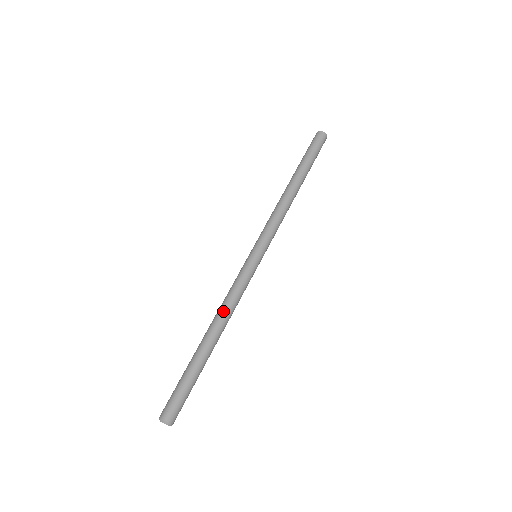
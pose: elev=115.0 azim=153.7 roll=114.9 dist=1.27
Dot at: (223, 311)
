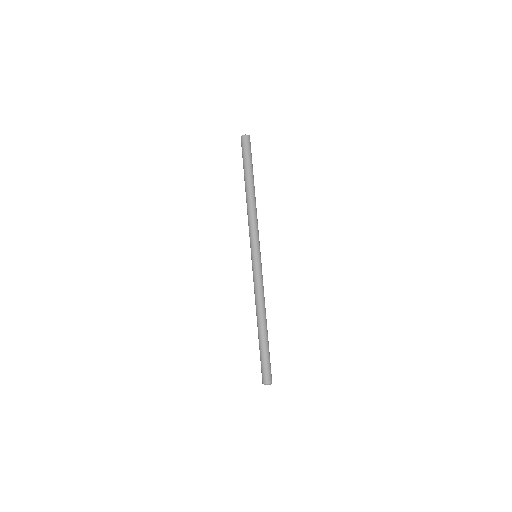
Dot at: (262, 304)
